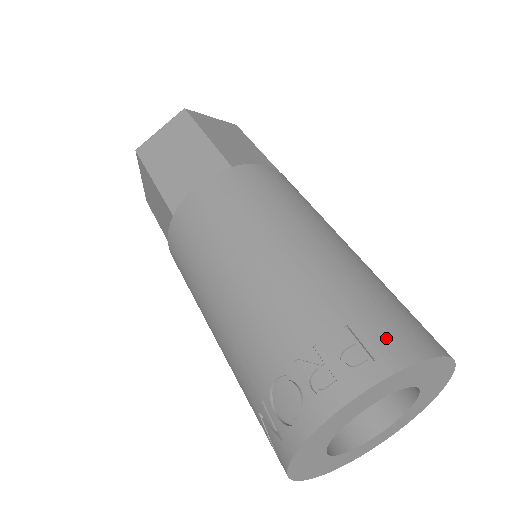
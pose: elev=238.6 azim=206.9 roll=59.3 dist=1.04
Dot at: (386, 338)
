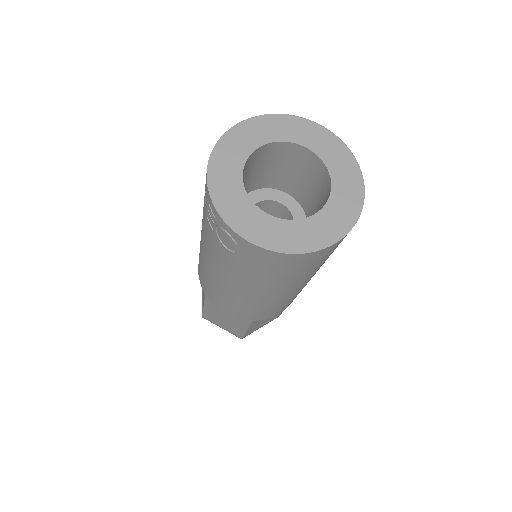
Dot at: occluded
